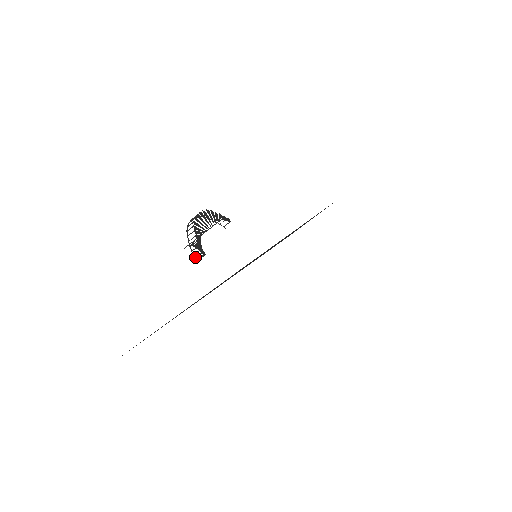
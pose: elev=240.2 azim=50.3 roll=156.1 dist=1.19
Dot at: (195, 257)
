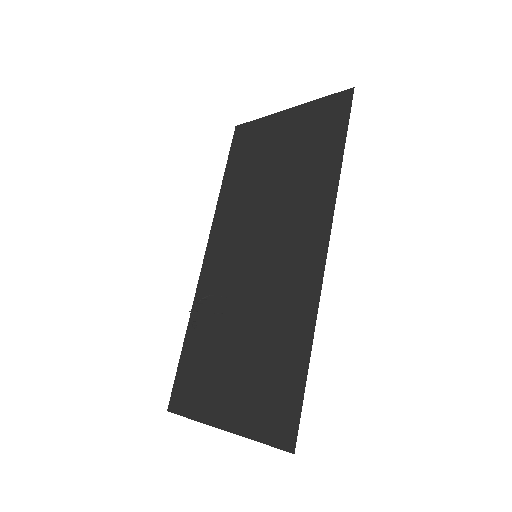
Dot at: occluded
